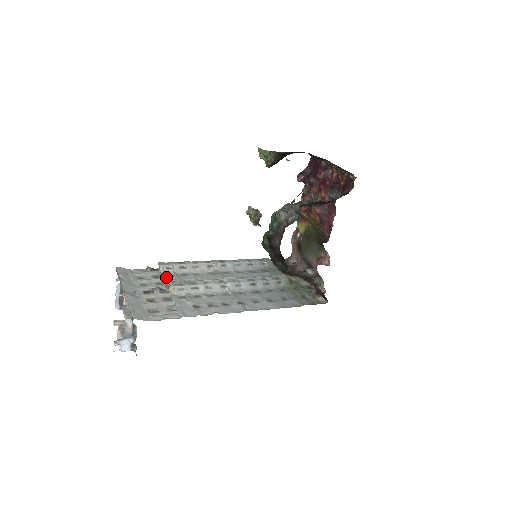
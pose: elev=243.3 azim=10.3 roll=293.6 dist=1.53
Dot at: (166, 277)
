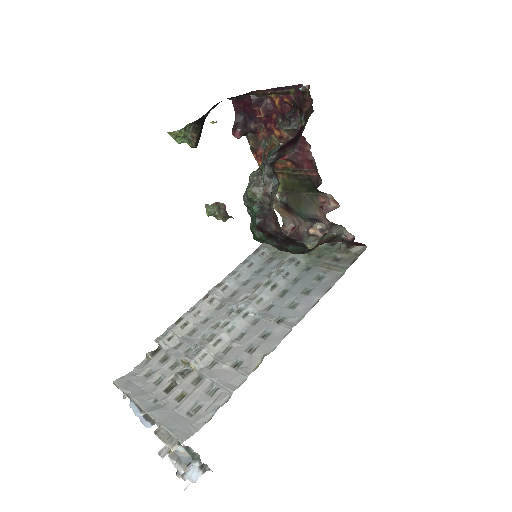
Dot at: (175, 351)
